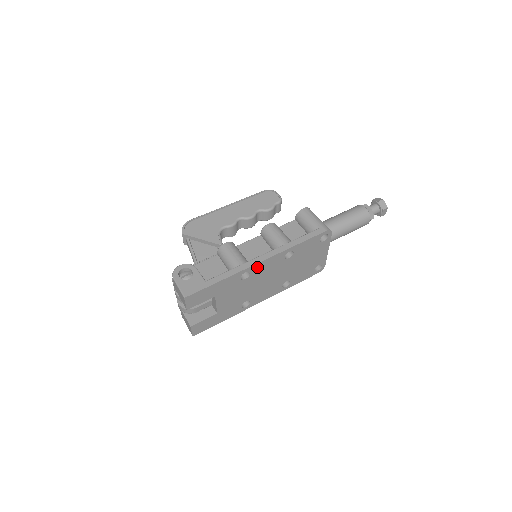
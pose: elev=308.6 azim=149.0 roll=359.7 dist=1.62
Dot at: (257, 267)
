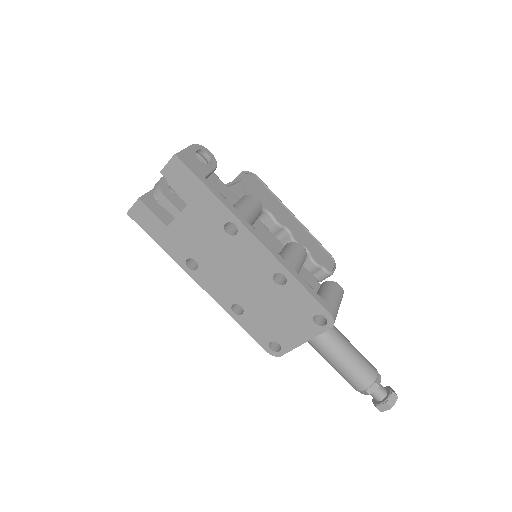
Dot at: (248, 239)
